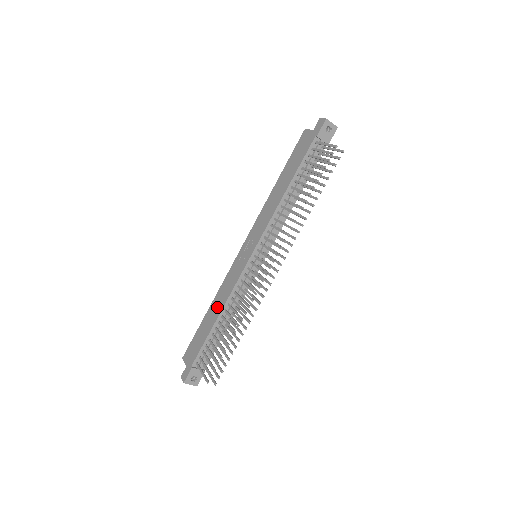
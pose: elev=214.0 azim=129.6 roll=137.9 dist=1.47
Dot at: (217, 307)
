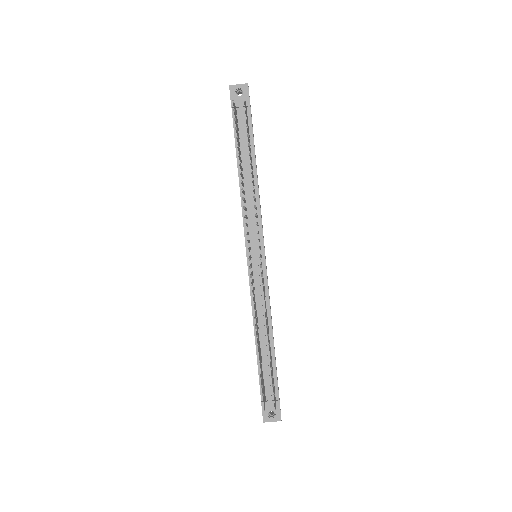
Dot at: occluded
